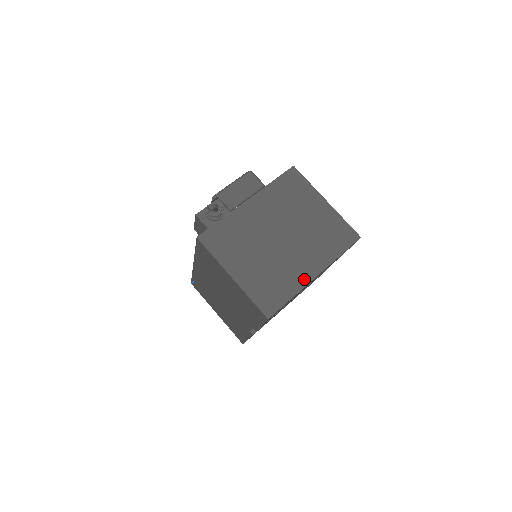
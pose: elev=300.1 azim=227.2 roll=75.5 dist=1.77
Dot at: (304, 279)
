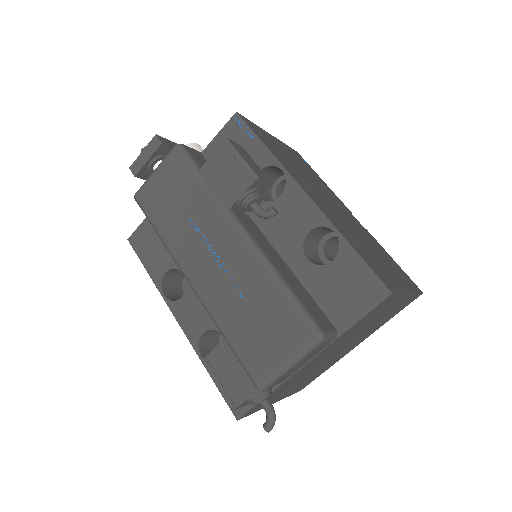
Dot at: occluded
